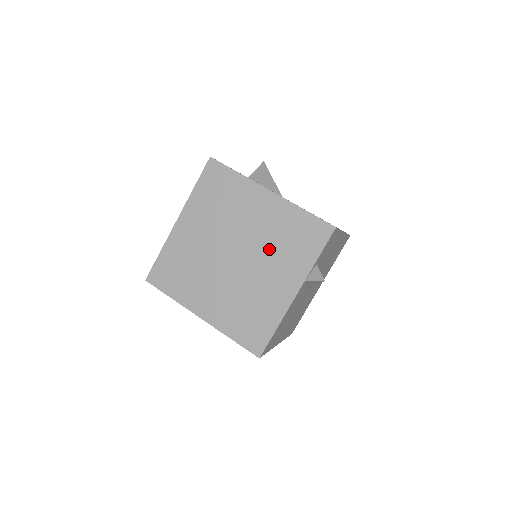
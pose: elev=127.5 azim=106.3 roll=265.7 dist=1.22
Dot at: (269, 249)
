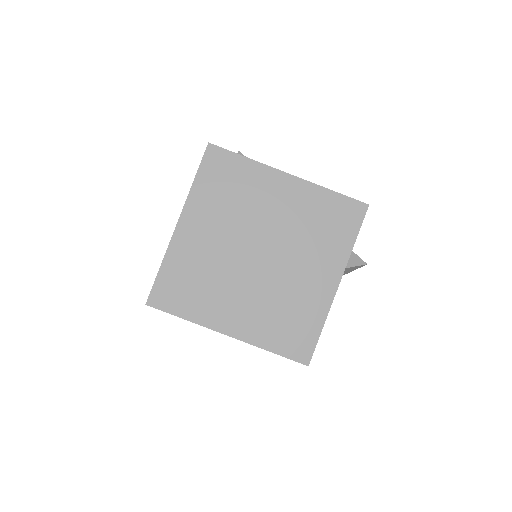
Dot at: (299, 240)
